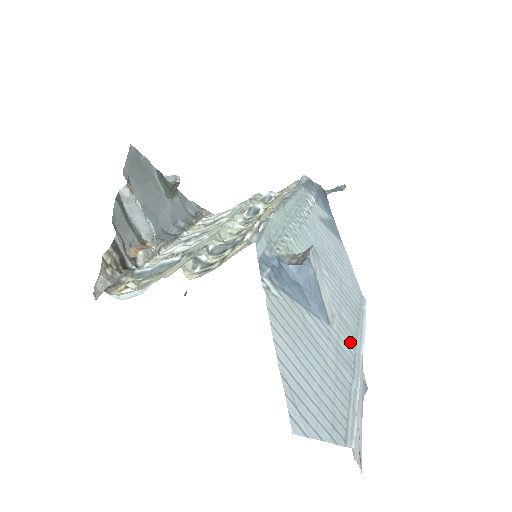
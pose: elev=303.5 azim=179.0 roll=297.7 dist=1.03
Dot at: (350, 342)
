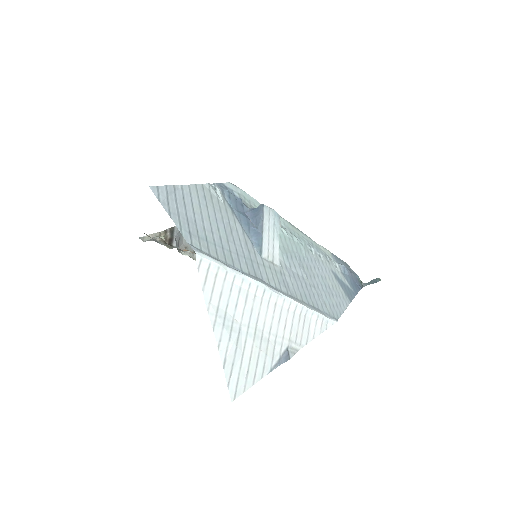
Dot at: (275, 282)
